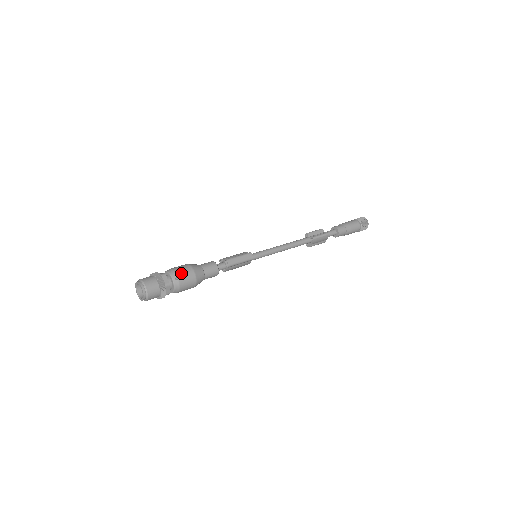
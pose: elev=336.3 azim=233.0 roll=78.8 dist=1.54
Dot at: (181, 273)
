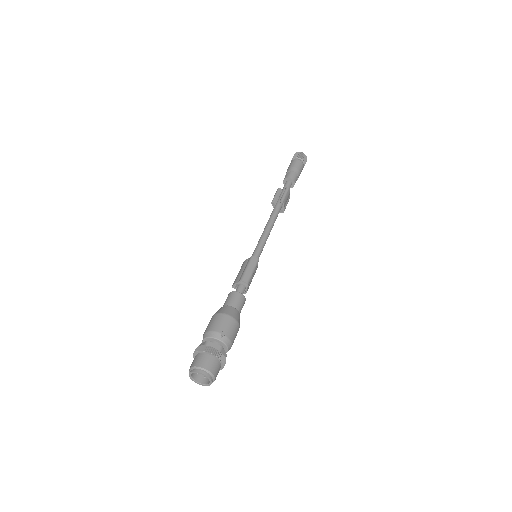
Dot at: (220, 327)
